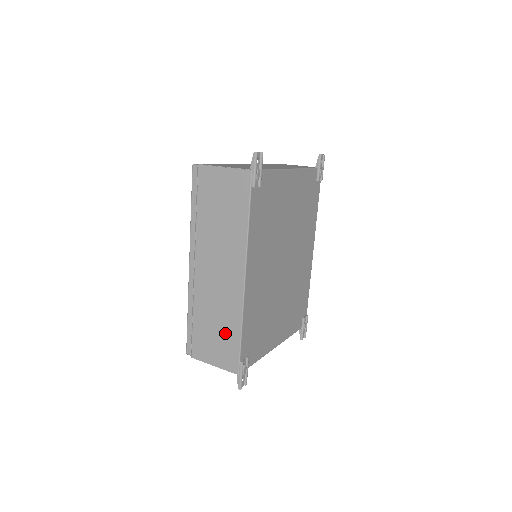
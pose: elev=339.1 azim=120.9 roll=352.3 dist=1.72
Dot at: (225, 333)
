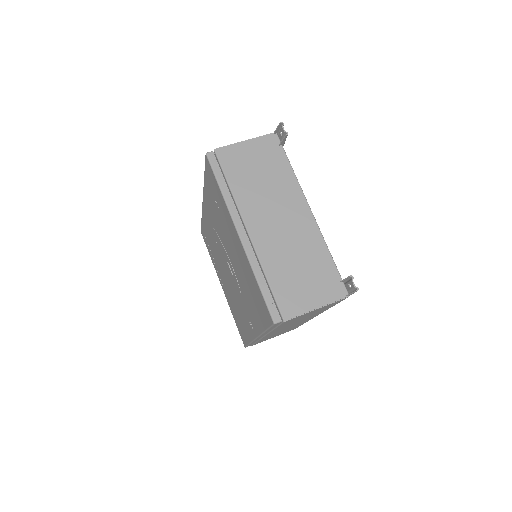
Dot at: occluded
